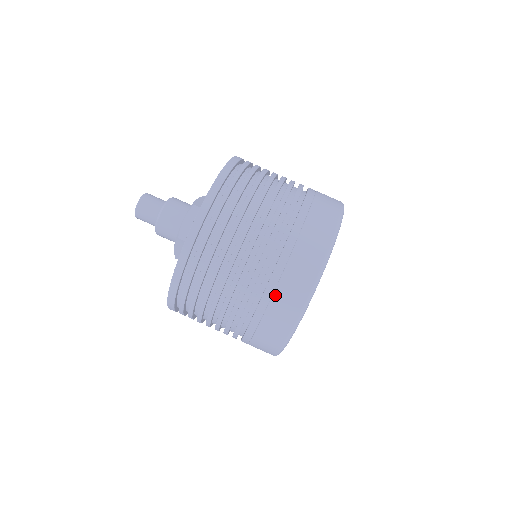
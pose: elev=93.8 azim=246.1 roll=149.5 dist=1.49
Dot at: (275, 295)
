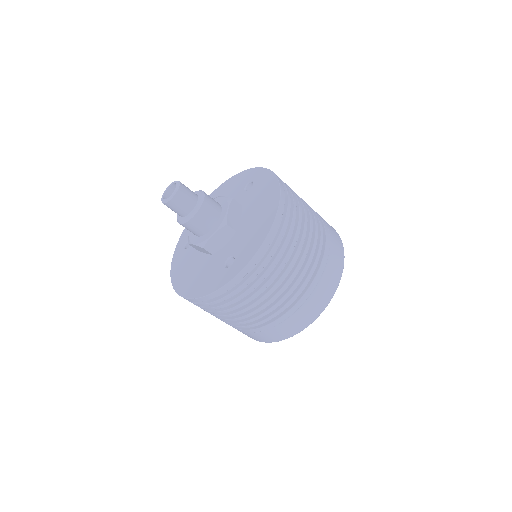
Dot at: (271, 329)
